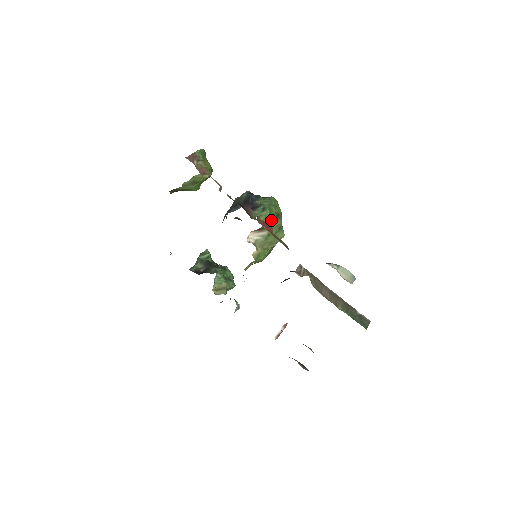
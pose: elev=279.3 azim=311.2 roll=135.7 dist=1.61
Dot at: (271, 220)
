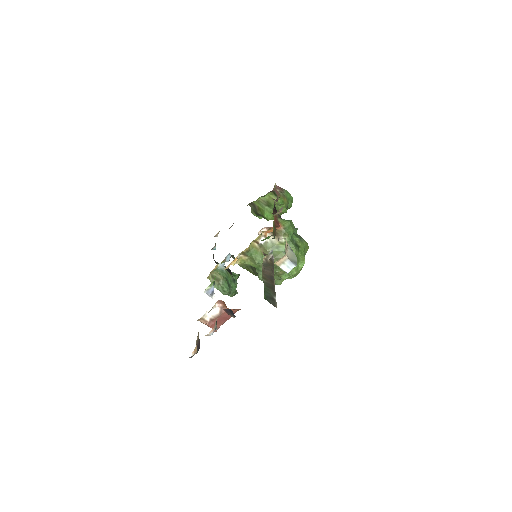
Dot at: (286, 232)
